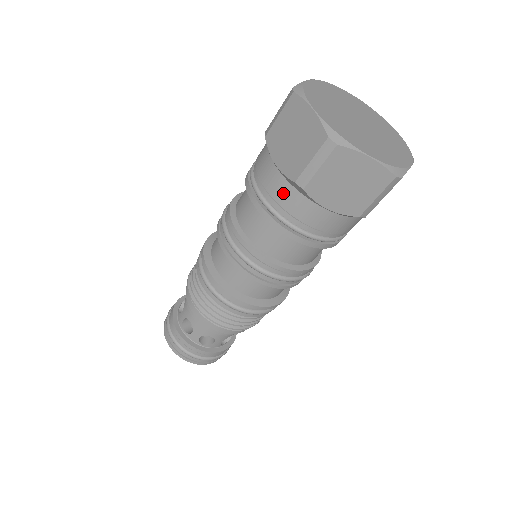
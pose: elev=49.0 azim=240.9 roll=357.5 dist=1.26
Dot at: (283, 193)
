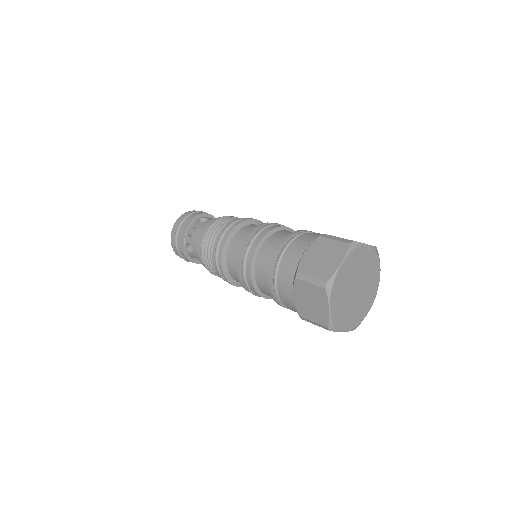
Dot at: (290, 265)
